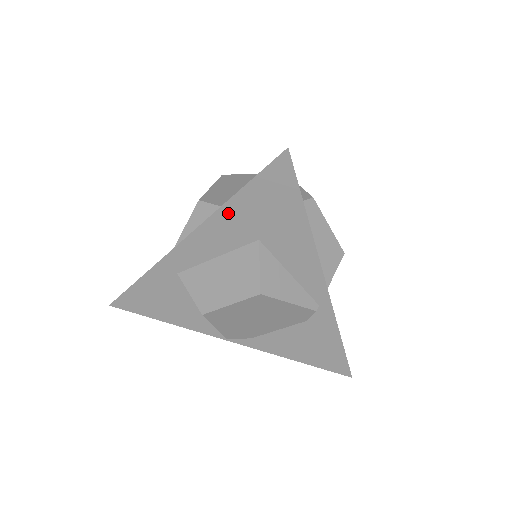
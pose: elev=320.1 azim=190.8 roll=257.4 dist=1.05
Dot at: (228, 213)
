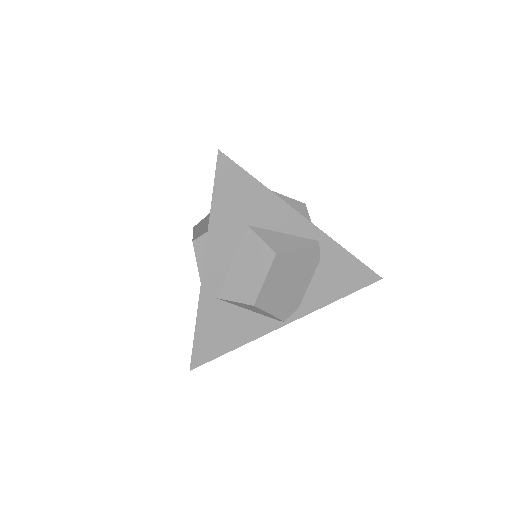
Dot at: (216, 223)
